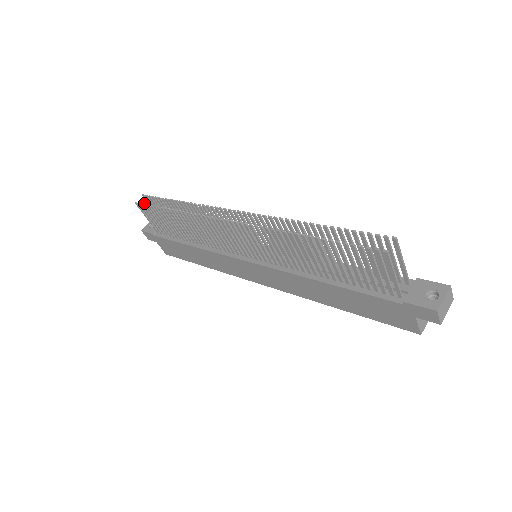
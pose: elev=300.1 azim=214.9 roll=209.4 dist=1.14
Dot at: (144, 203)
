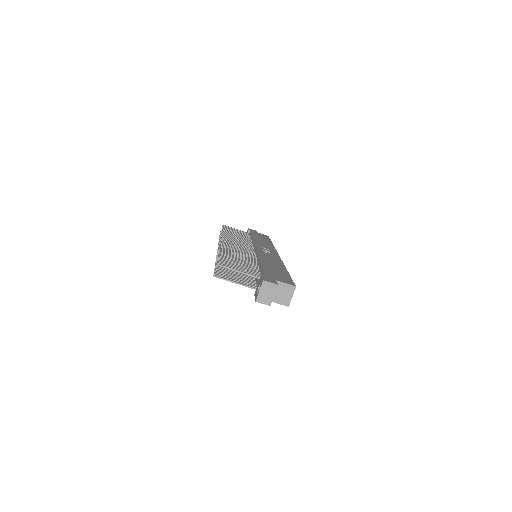
Dot at: occluded
